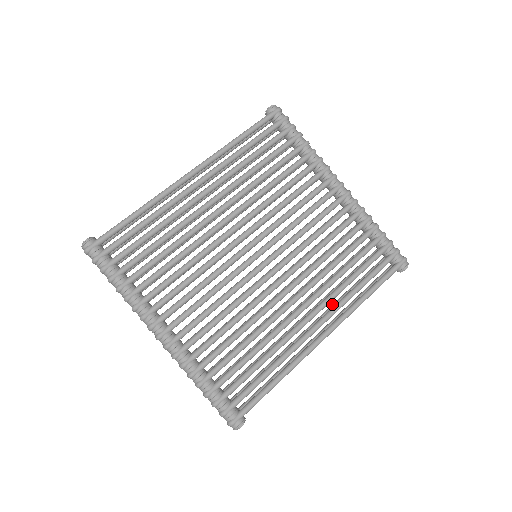
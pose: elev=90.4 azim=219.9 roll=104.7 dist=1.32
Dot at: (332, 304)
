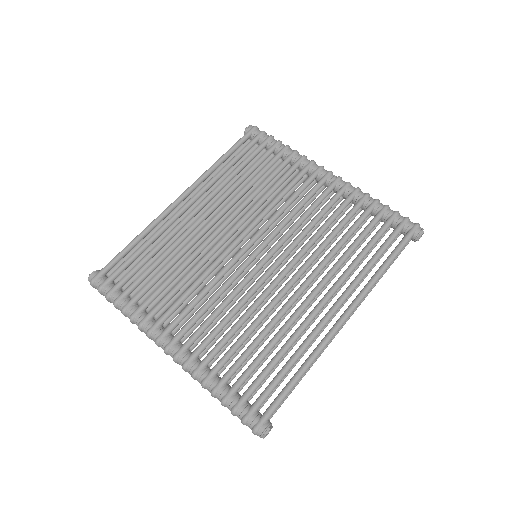
Dot at: occluded
